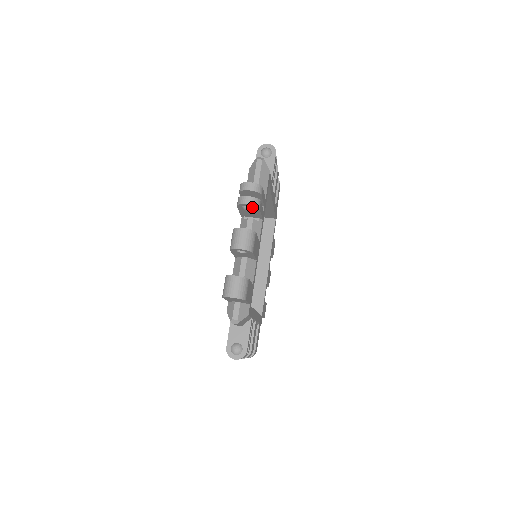
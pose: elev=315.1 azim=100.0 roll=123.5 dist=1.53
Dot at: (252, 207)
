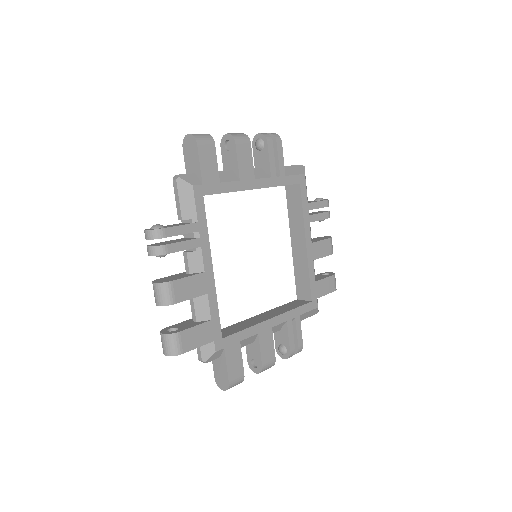
Dot at: (262, 140)
